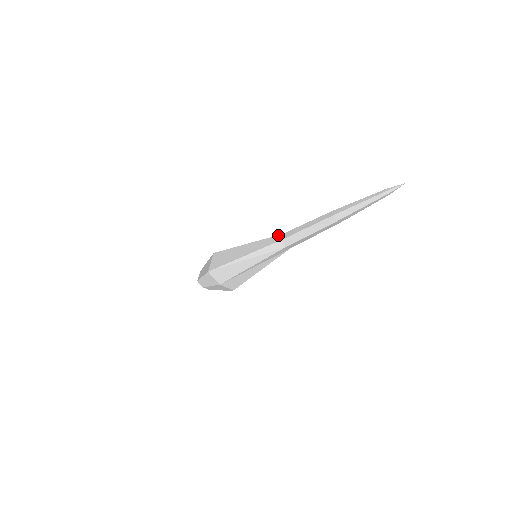
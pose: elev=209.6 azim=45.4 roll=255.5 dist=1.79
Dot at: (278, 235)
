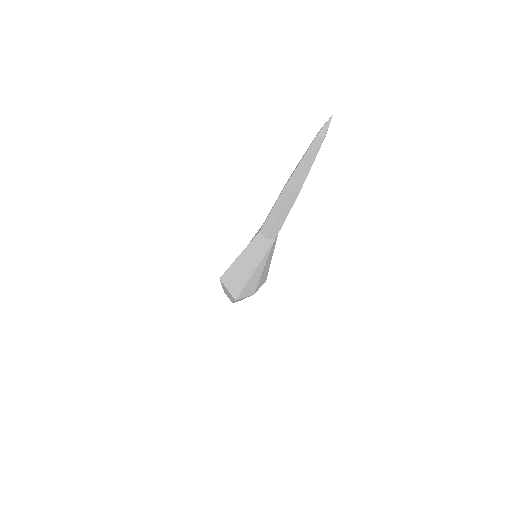
Dot at: (257, 235)
